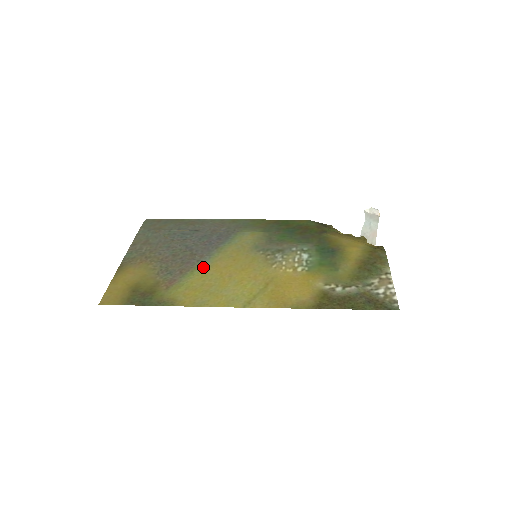
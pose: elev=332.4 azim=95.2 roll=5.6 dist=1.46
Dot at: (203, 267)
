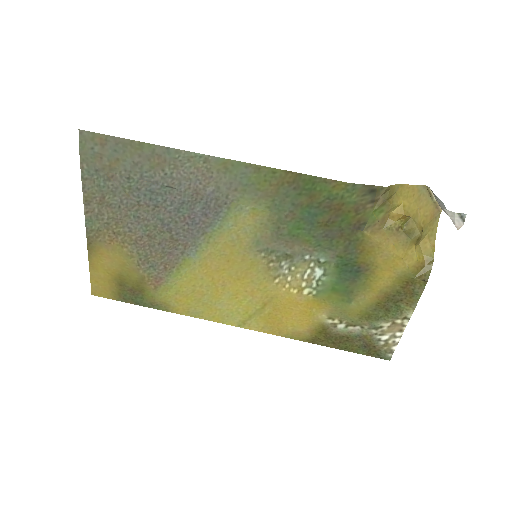
Dot at: (190, 266)
